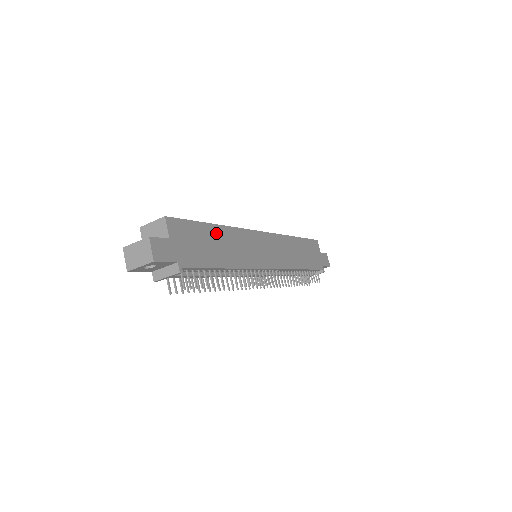
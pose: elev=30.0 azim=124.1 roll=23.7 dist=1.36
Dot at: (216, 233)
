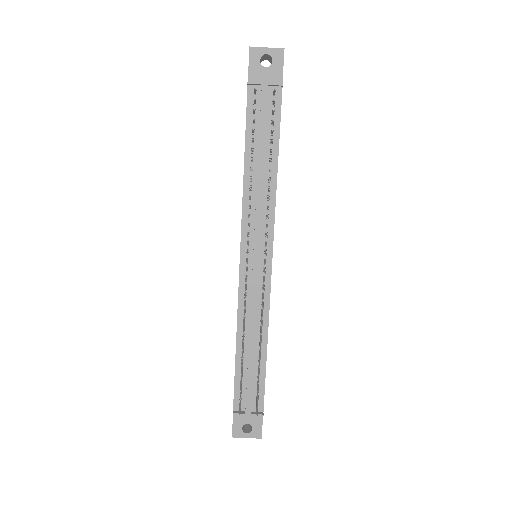
Dot at: occluded
